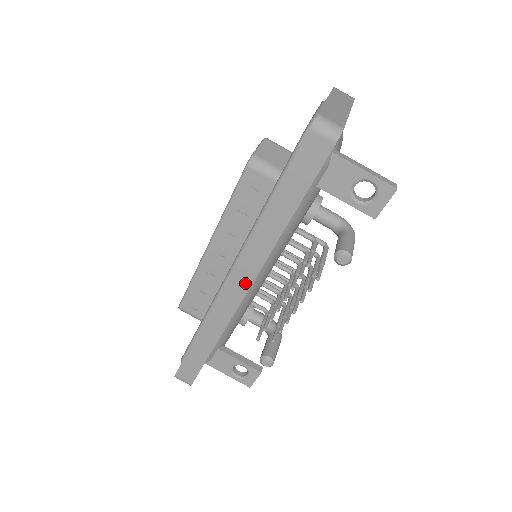
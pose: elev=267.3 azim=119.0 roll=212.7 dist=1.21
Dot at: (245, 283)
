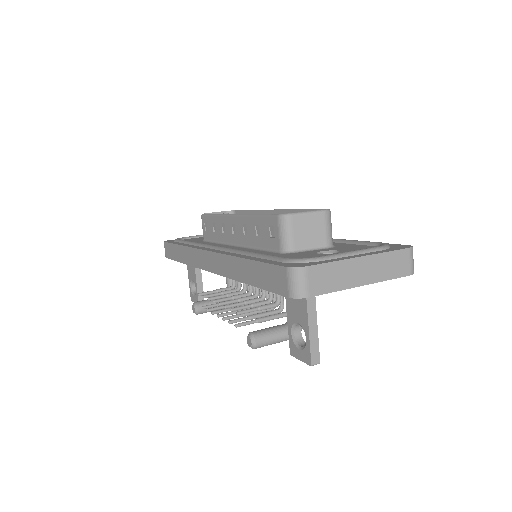
Dot at: (210, 266)
